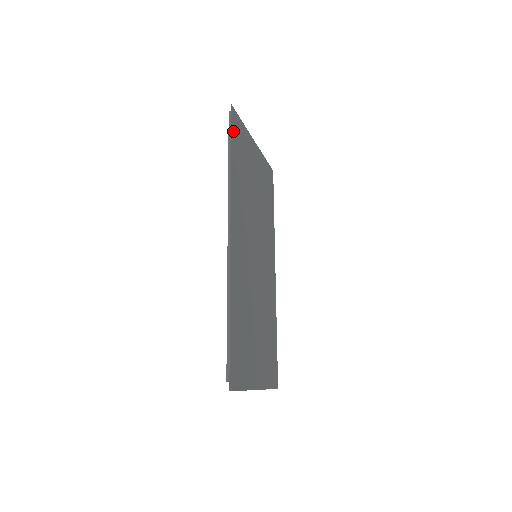
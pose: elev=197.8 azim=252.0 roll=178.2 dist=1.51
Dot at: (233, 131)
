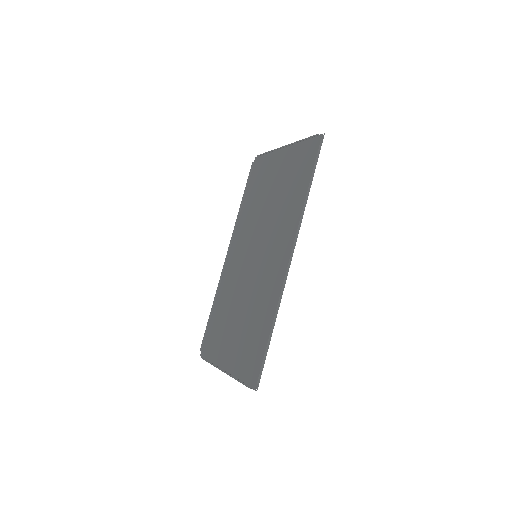
Dot at: (315, 158)
